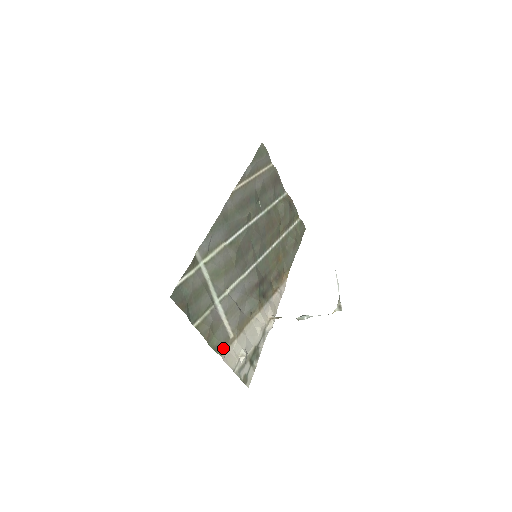
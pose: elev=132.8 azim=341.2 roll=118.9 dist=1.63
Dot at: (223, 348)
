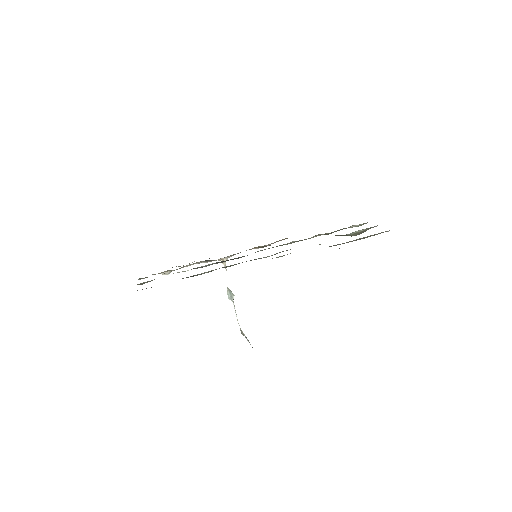
Dot at: occluded
